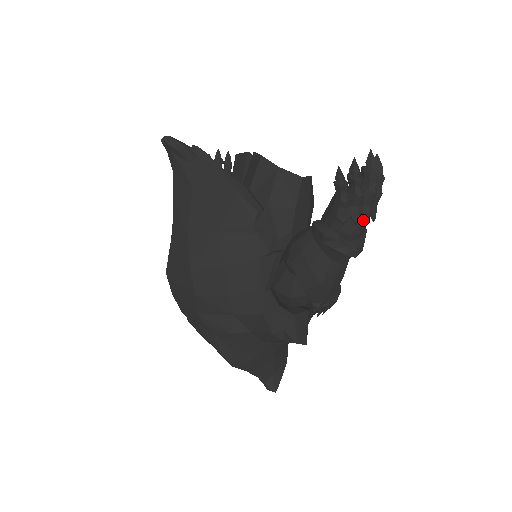
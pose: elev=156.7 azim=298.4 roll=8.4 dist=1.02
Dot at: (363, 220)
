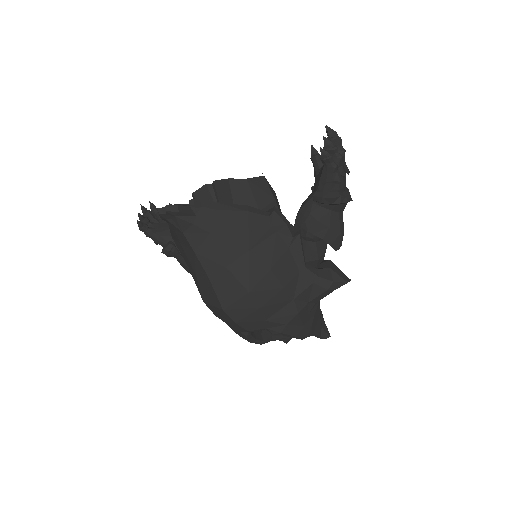
Dot at: (345, 173)
